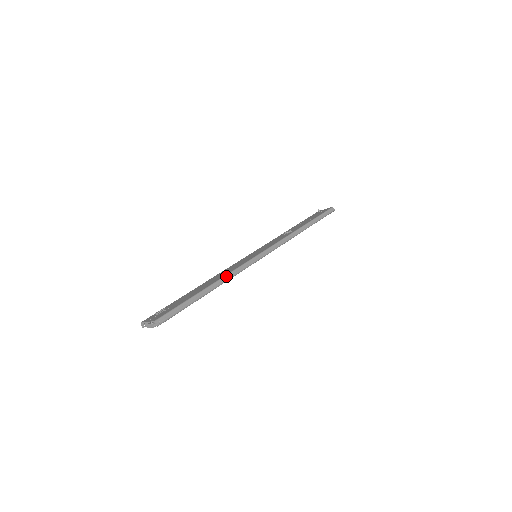
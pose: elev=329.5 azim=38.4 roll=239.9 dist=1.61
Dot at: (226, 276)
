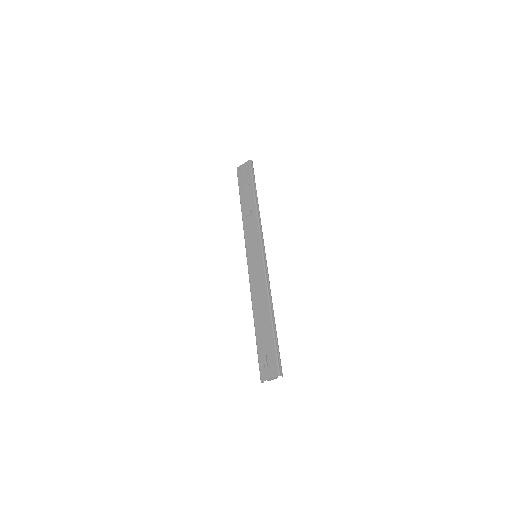
Dot at: (269, 296)
